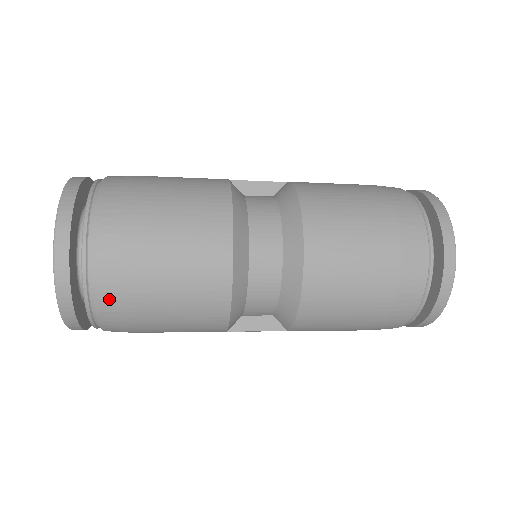
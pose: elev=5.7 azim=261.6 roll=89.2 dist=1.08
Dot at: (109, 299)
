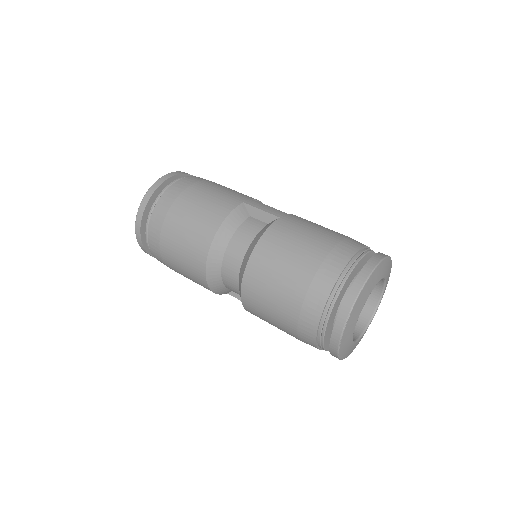
Dot at: (158, 258)
